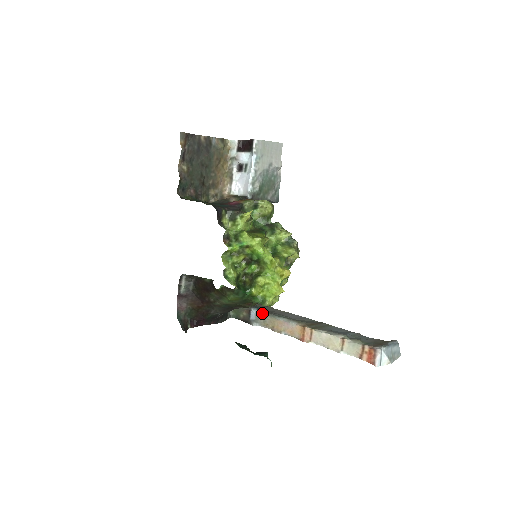
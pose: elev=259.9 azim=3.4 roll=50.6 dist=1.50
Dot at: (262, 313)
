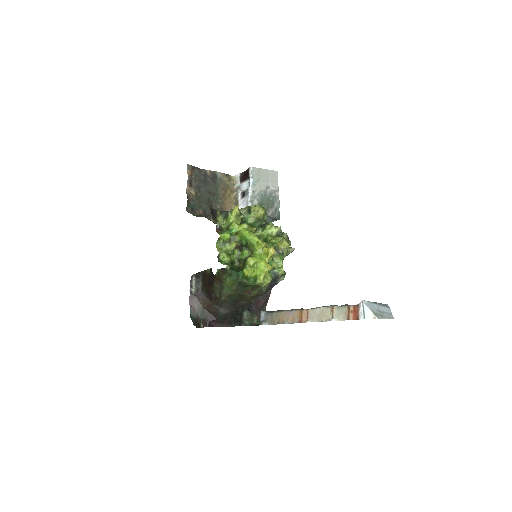
Dot at: (270, 312)
